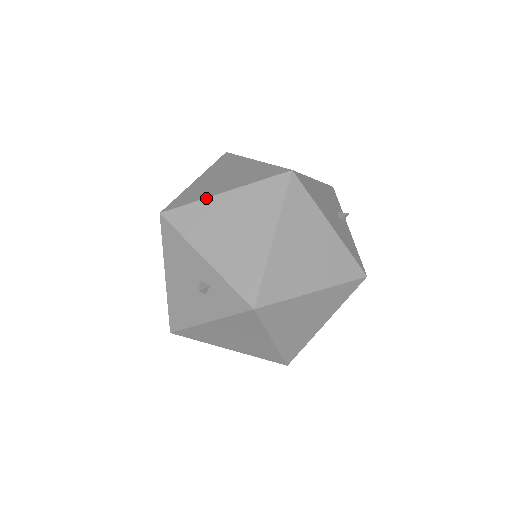
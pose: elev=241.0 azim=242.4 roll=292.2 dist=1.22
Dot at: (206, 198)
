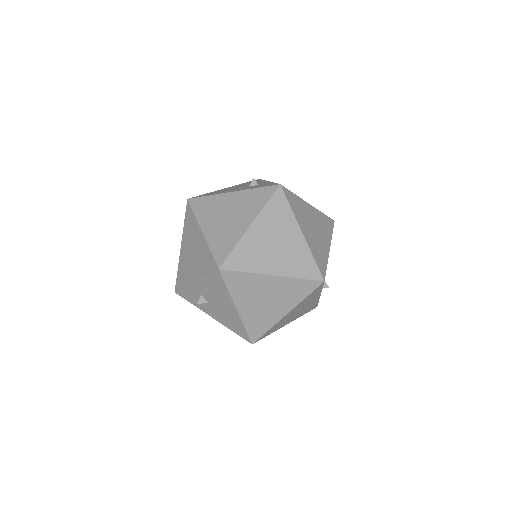
Dot at: occluded
